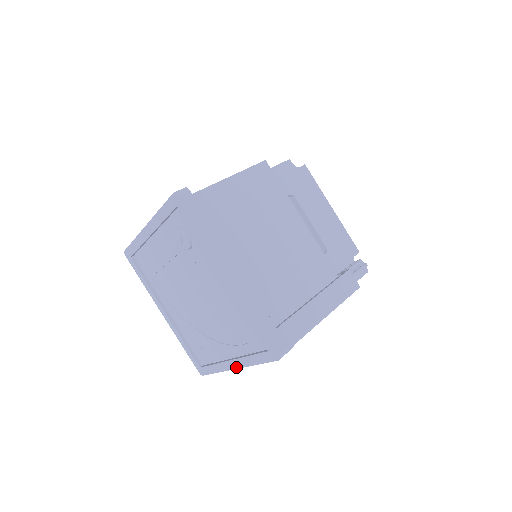
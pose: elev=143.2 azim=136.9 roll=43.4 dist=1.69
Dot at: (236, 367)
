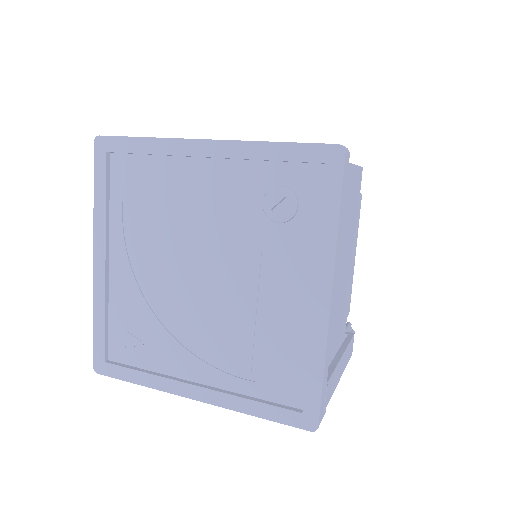
Dot at: (201, 399)
